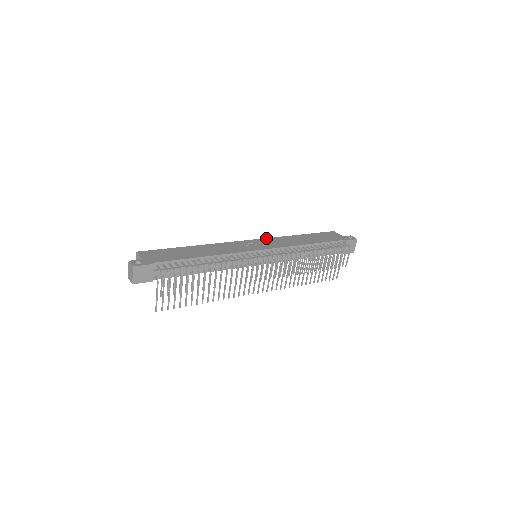
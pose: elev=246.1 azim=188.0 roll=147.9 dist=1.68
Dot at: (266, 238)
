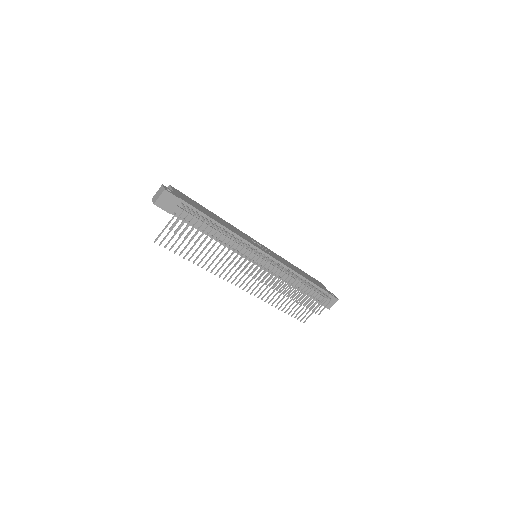
Dot at: occluded
